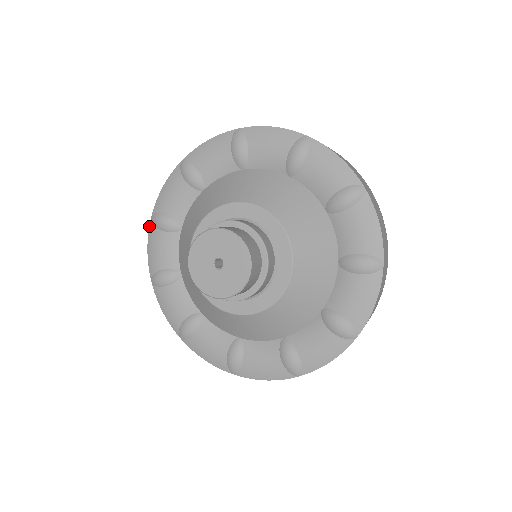
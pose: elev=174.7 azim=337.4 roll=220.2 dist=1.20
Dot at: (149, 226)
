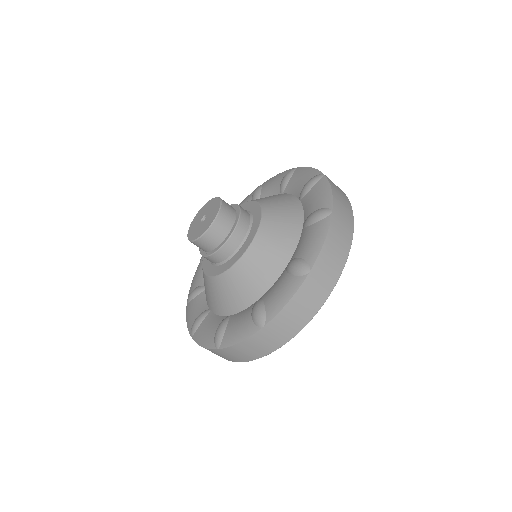
Dot at: occluded
